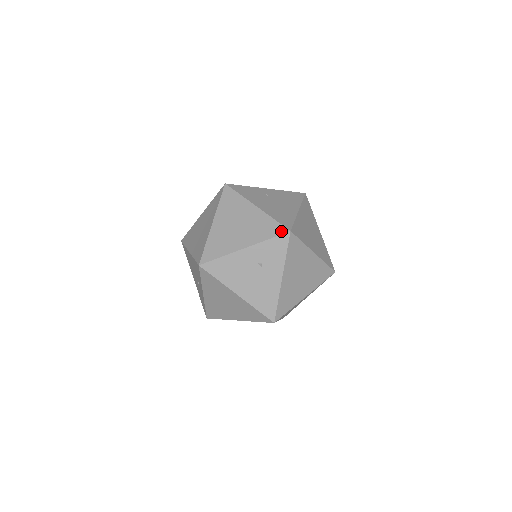
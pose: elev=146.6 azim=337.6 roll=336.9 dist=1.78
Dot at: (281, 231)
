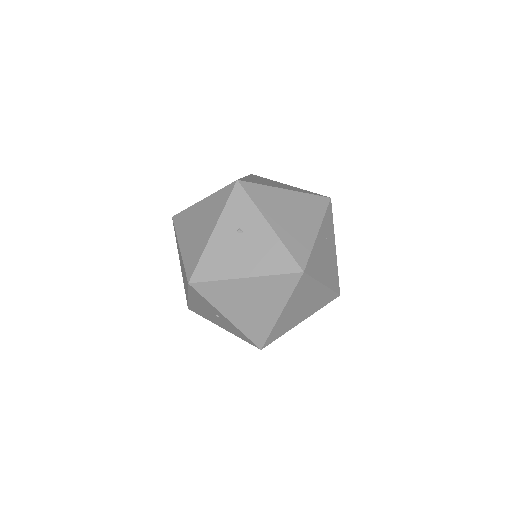
Dot at: (230, 188)
